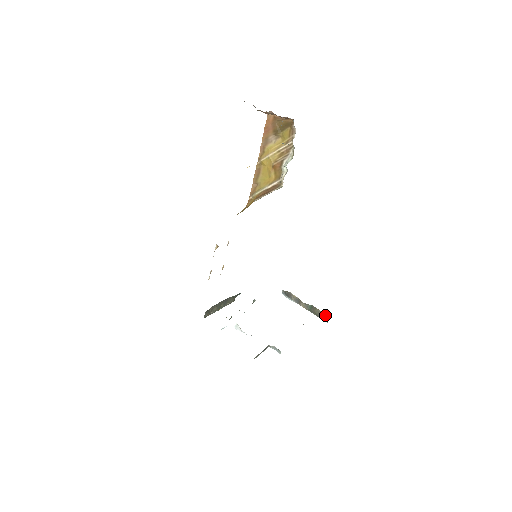
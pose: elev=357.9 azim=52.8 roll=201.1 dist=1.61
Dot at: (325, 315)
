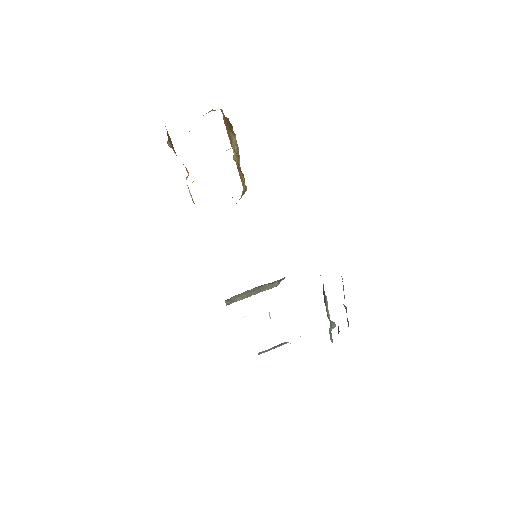
Dot at: (348, 325)
